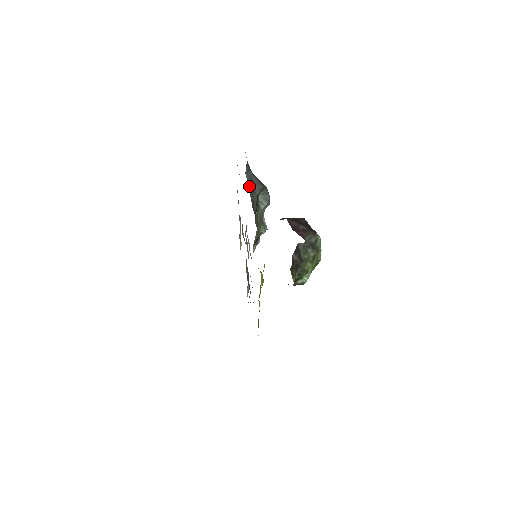
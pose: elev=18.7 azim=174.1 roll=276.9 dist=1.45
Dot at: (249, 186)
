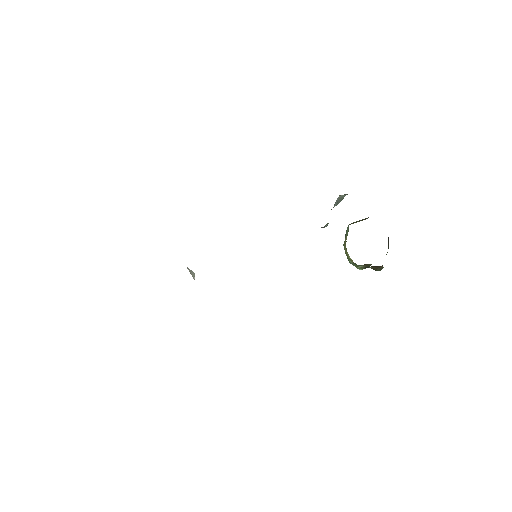
Dot at: occluded
